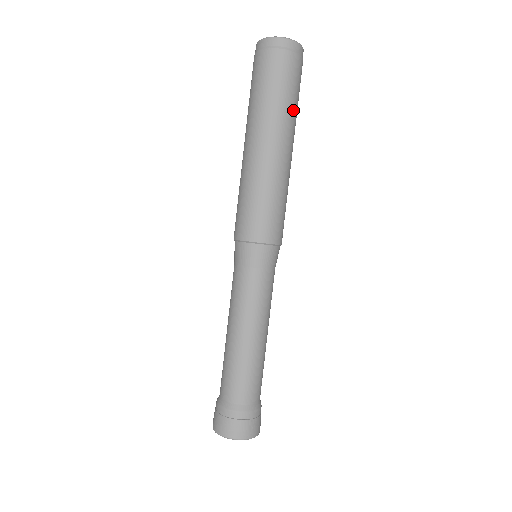
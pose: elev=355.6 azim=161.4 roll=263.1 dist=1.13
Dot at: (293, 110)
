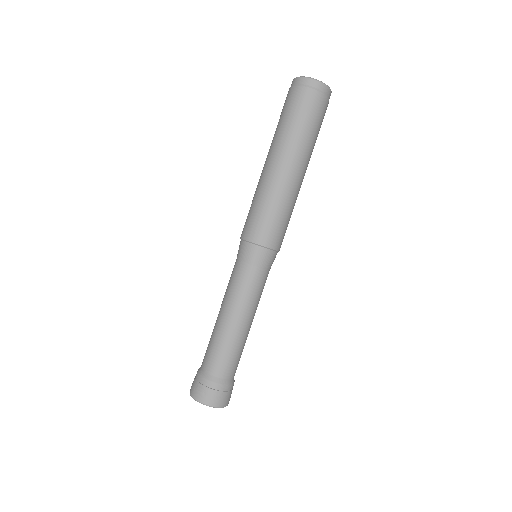
Dot at: (297, 134)
